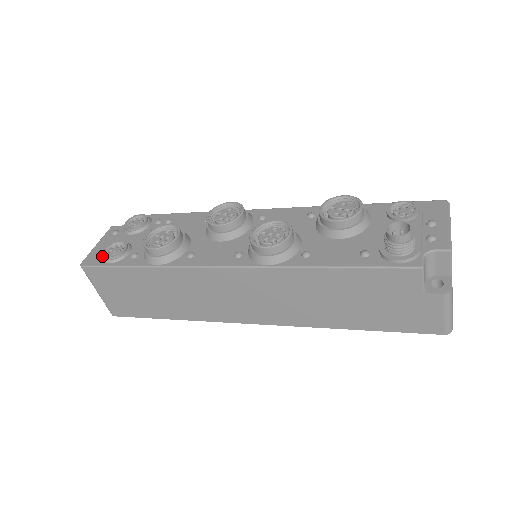
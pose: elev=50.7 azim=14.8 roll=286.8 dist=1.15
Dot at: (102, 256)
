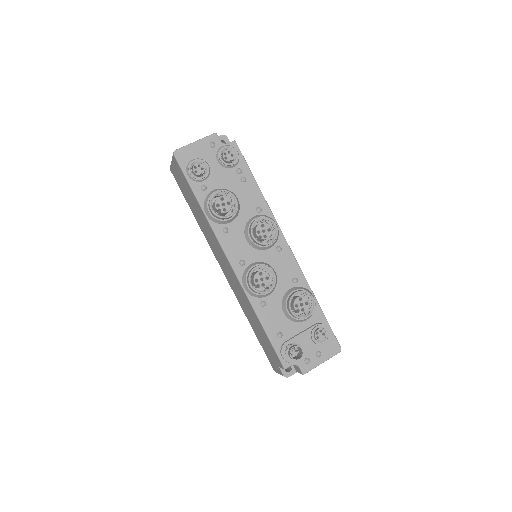
Dot at: (189, 164)
